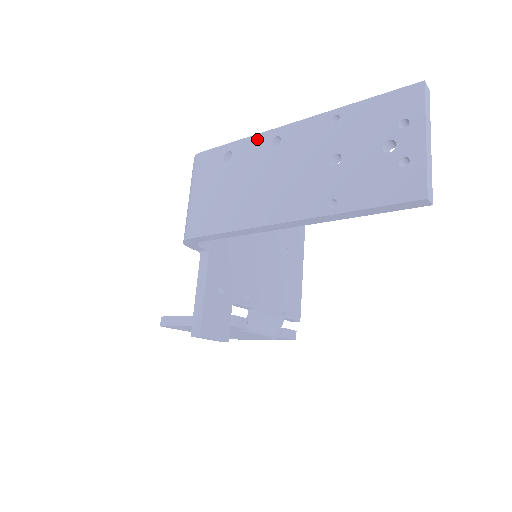
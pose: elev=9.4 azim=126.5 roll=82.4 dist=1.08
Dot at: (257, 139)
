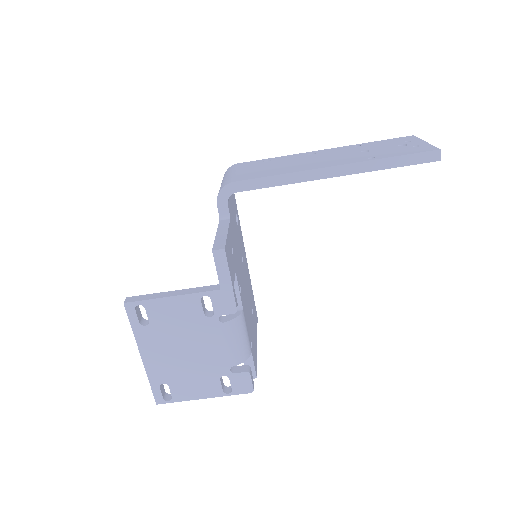
Dot at: (294, 155)
